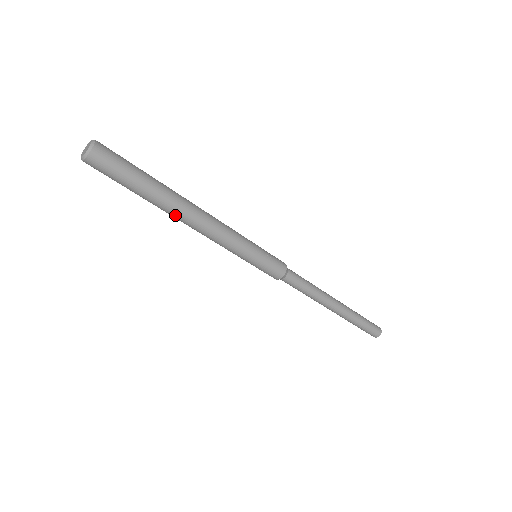
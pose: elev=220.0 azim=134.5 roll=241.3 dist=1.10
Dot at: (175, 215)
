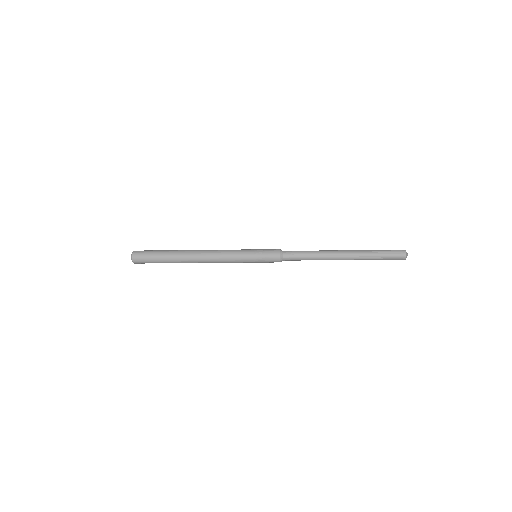
Dot at: occluded
